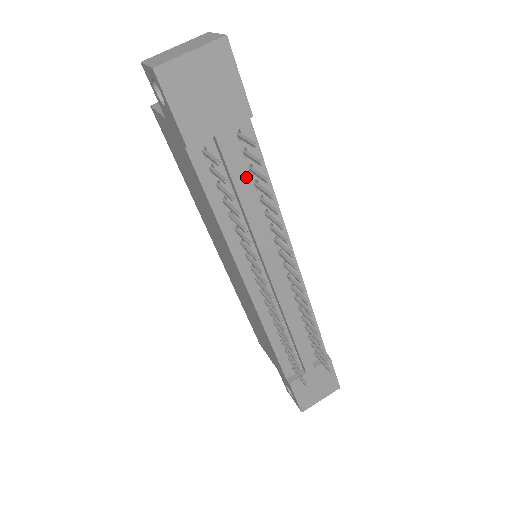
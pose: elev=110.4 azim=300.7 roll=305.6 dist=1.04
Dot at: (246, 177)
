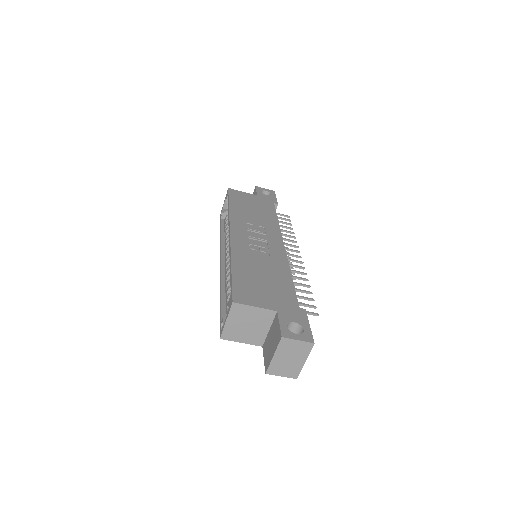
Dot at: occluded
